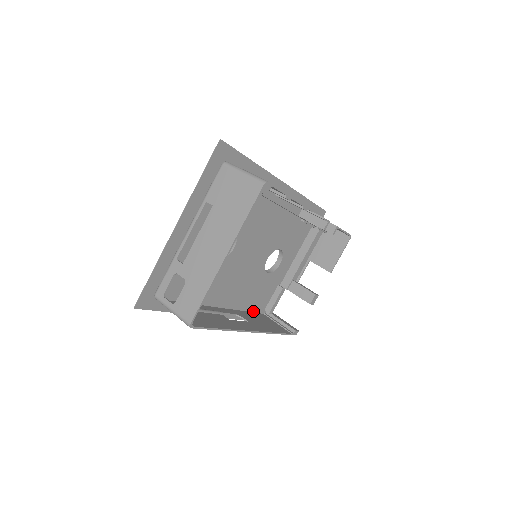
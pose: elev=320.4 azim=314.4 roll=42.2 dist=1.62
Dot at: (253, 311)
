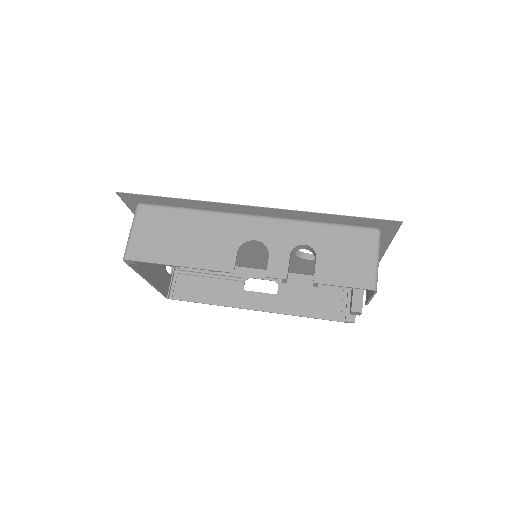
Dot at: occluded
